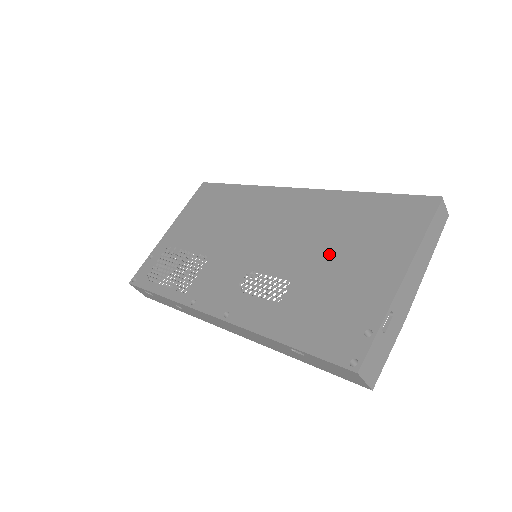
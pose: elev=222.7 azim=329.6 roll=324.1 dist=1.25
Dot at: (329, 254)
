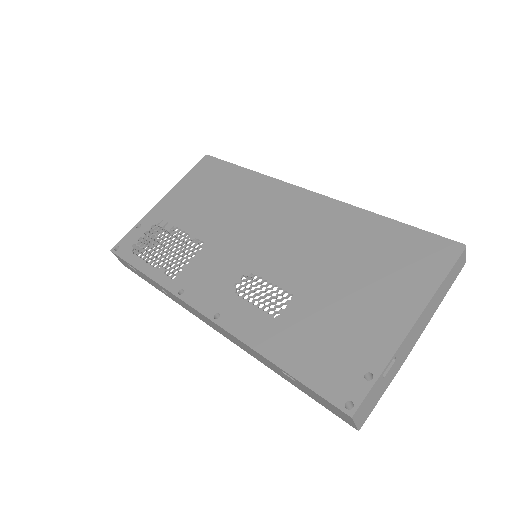
Dot at: (337, 277)
